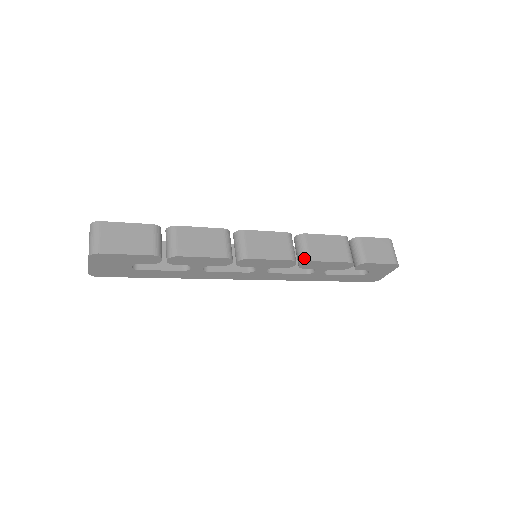
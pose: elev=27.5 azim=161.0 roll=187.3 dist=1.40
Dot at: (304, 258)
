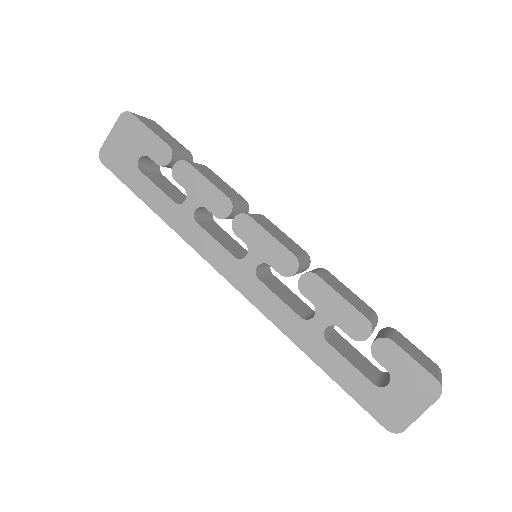
Dot at: (311, 271)
